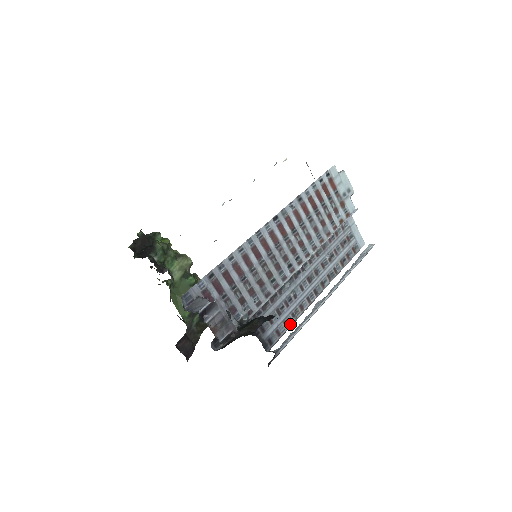
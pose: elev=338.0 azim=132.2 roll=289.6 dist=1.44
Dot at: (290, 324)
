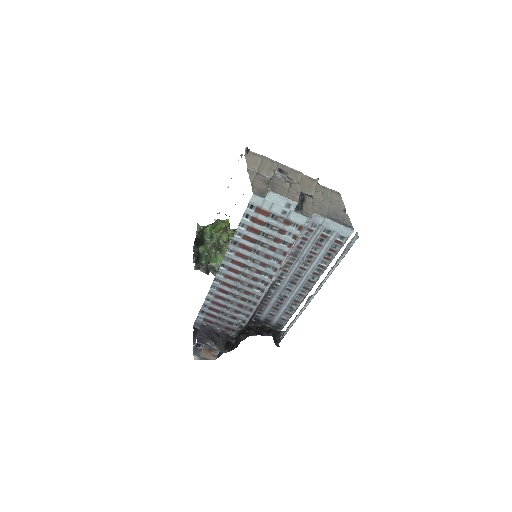
Dot at: (292, 312)
